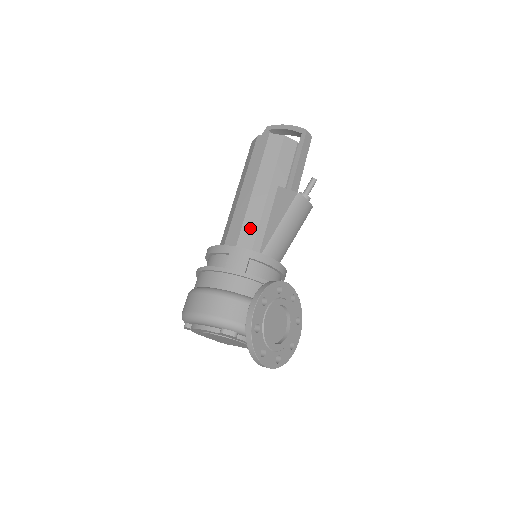
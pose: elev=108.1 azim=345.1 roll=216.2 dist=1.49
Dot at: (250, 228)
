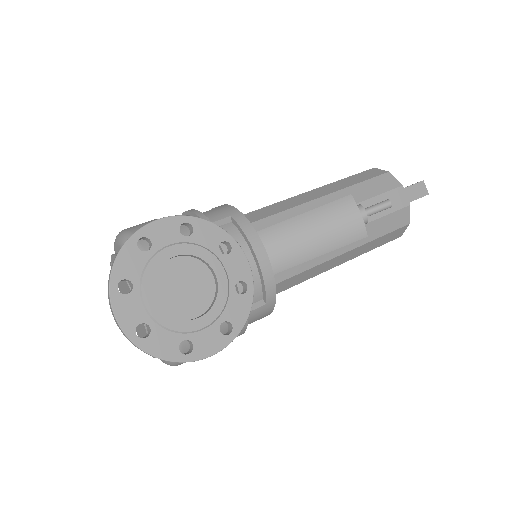
Dot at: (268, 211)
